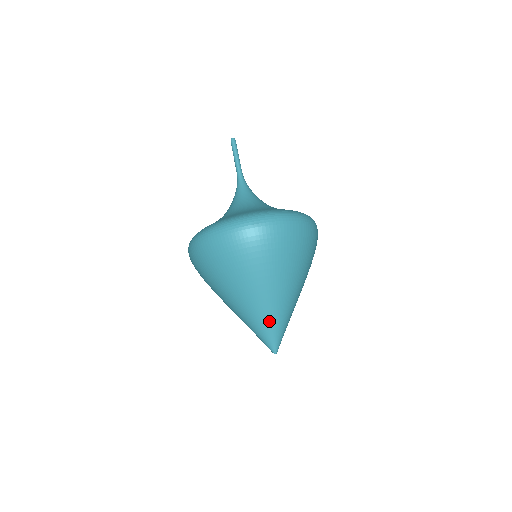
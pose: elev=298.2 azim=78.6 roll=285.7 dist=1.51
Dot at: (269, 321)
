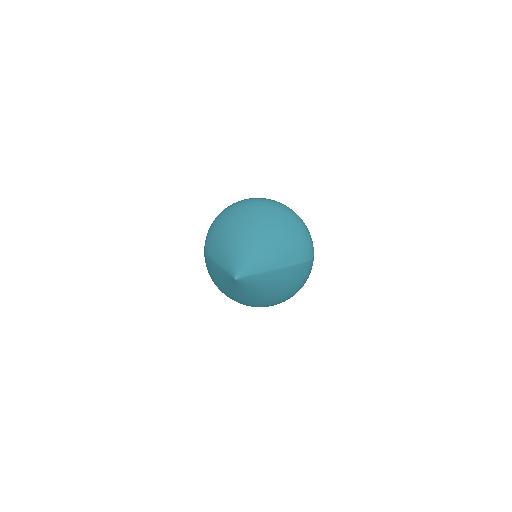
Dot at: (242, 250)
